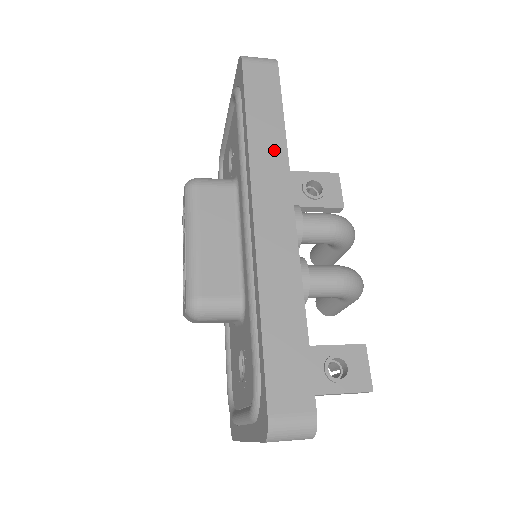
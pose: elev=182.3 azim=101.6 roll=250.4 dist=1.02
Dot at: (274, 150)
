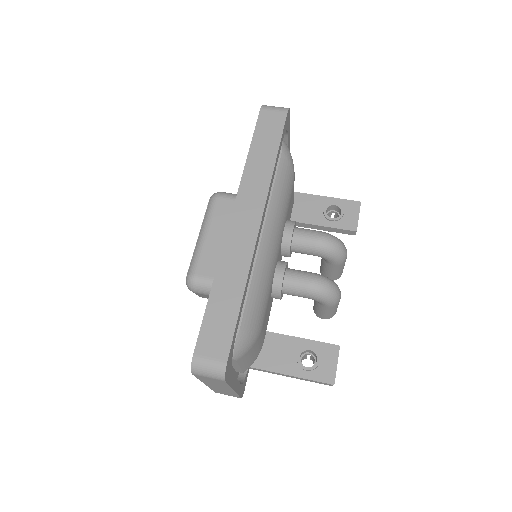
Dot at: (261, 176)
